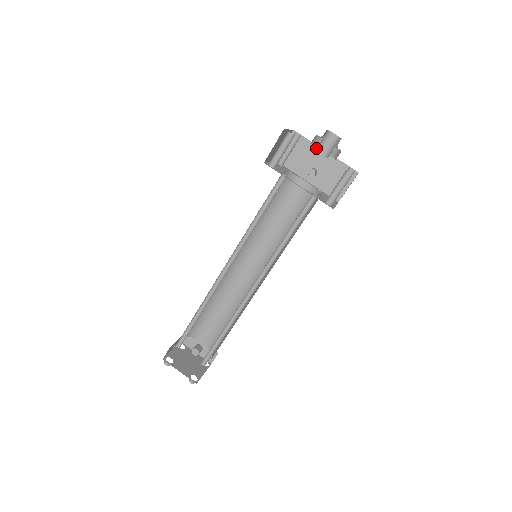
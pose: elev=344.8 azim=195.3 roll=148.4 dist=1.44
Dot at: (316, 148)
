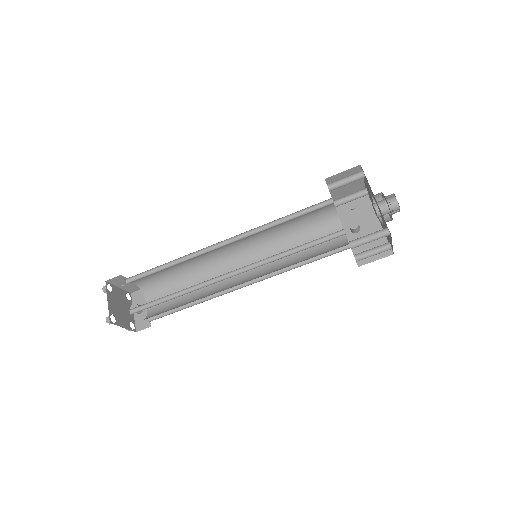
Dot at: (374, 203)
